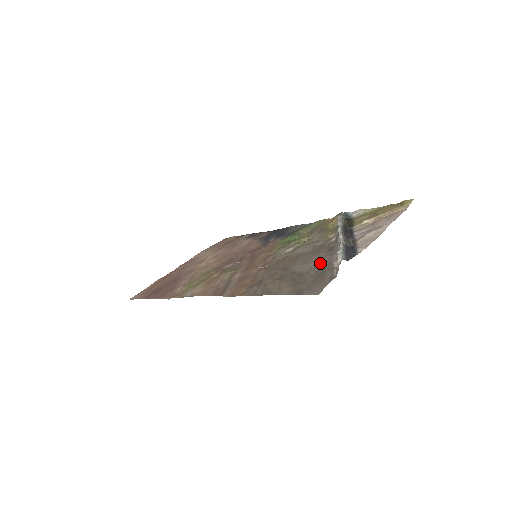
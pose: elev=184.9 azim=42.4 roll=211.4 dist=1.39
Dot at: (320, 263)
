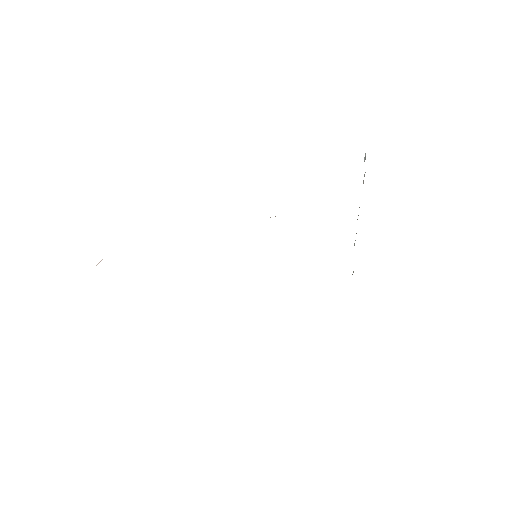
Dot at: occluded
